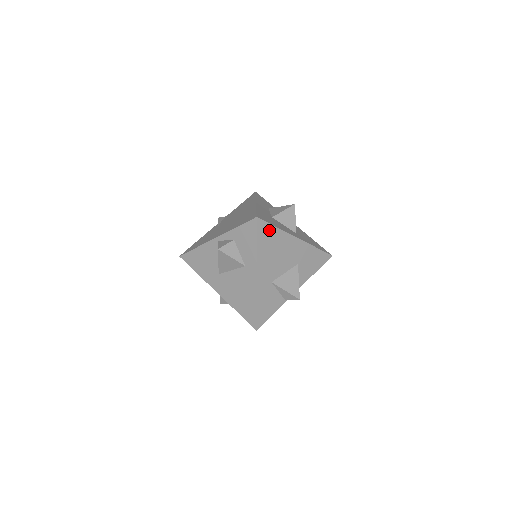
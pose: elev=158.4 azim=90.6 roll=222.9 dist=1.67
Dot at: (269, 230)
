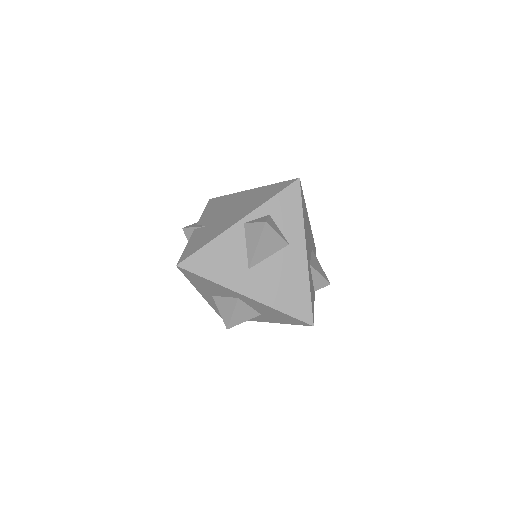
Dot at: (303, 198)
